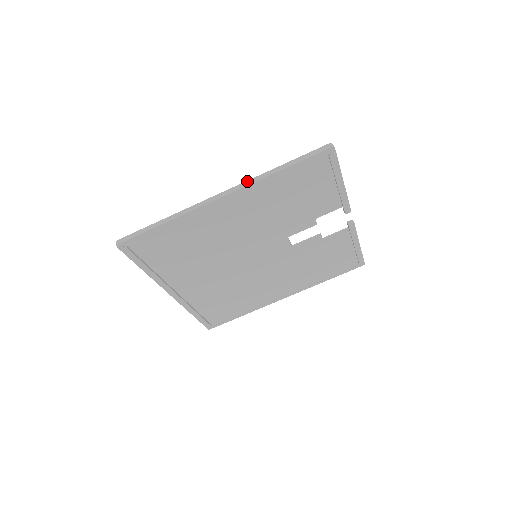
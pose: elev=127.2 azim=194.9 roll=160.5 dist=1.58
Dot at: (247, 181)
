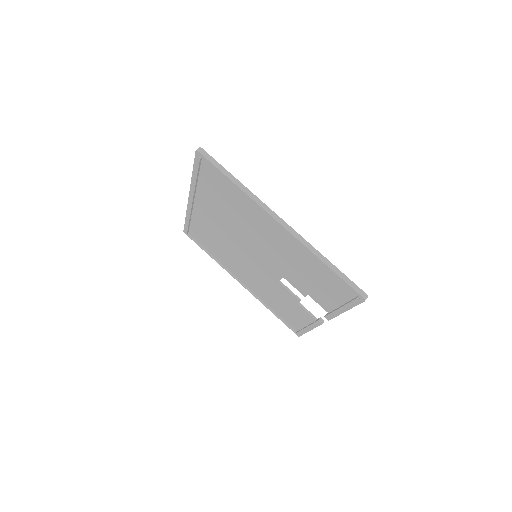
Dot at: (304, 239)
